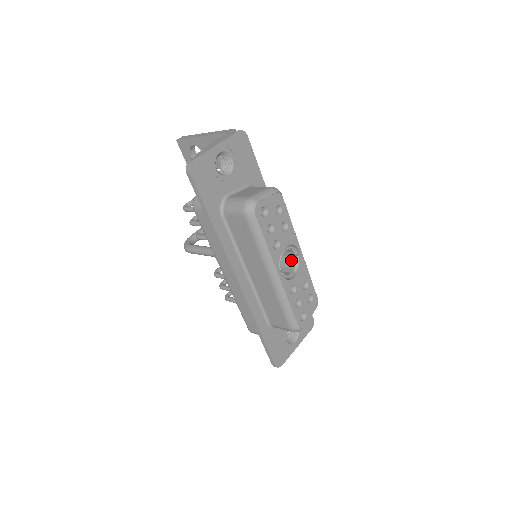
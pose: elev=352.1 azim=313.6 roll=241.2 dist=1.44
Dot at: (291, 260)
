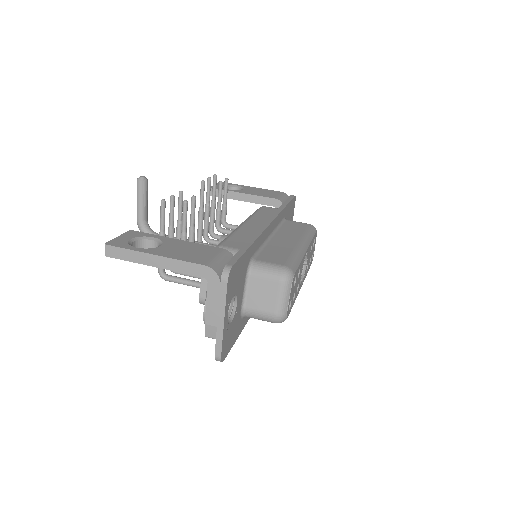
Dot at: occluded
